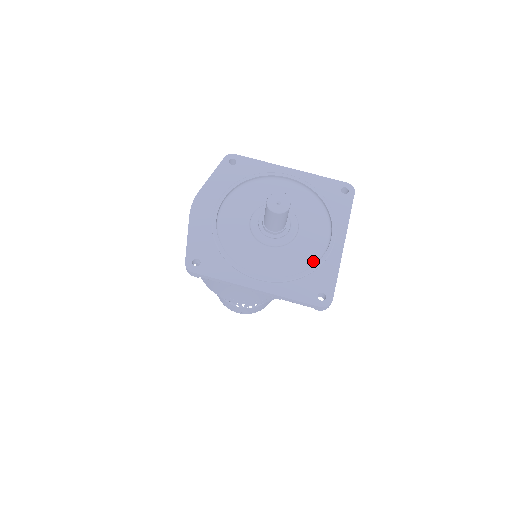
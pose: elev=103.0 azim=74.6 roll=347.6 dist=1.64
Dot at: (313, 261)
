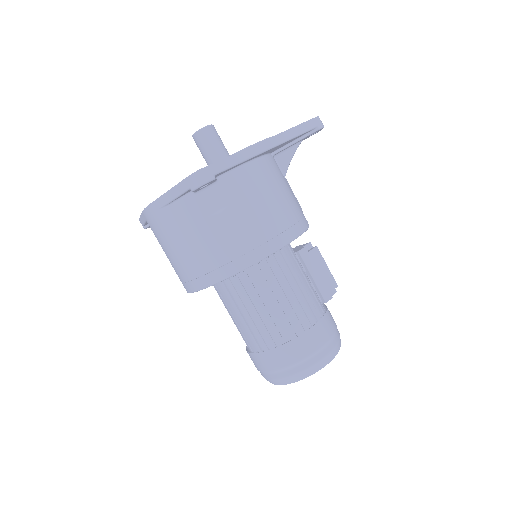
Dot at: occluded
